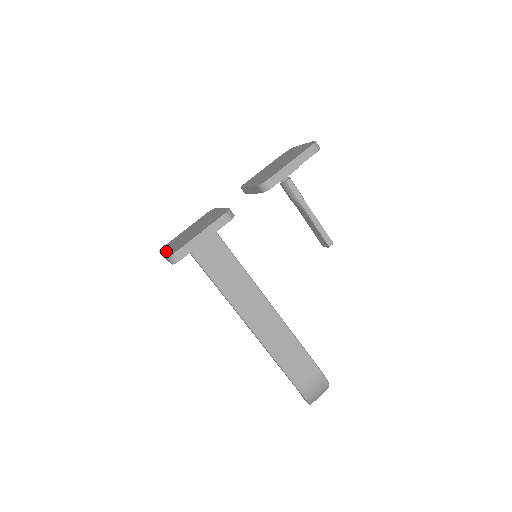
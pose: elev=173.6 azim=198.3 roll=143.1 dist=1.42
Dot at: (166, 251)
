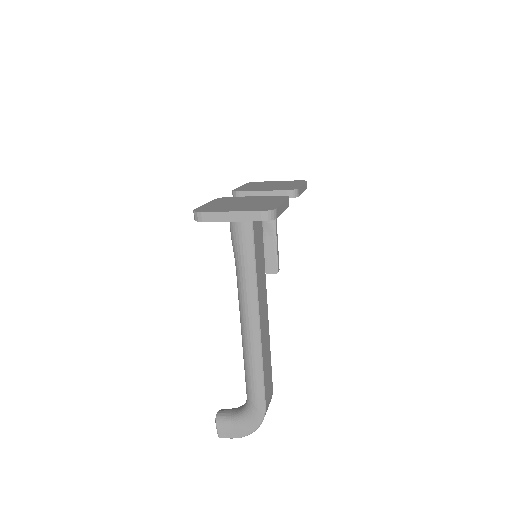
Dot at: (234, 210)
